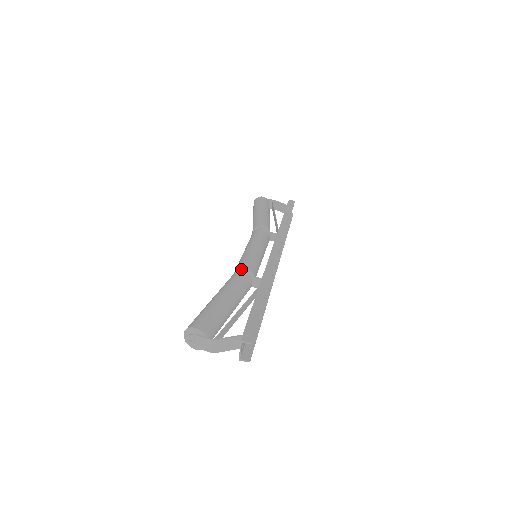
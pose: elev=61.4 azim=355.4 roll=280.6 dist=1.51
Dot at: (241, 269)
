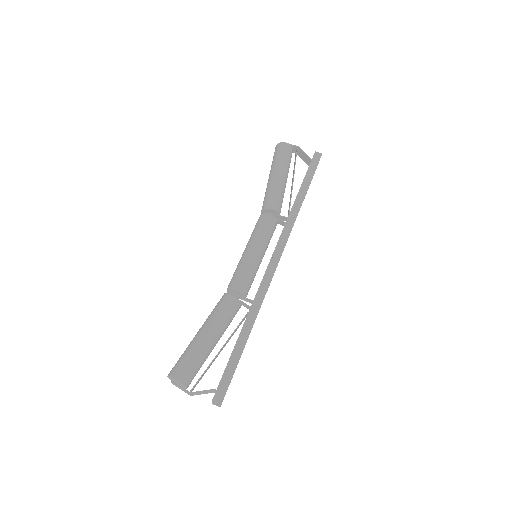
Dot at: (234, 289)
